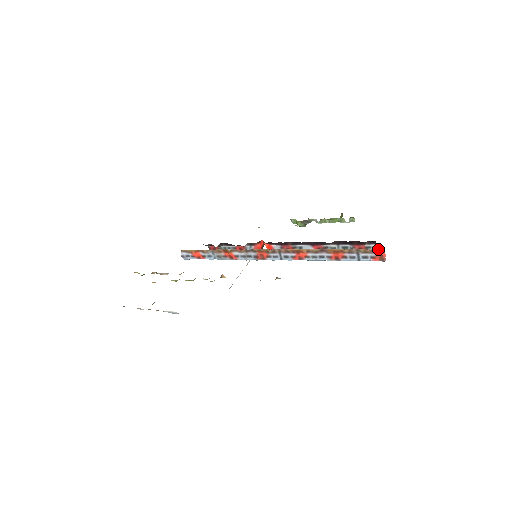
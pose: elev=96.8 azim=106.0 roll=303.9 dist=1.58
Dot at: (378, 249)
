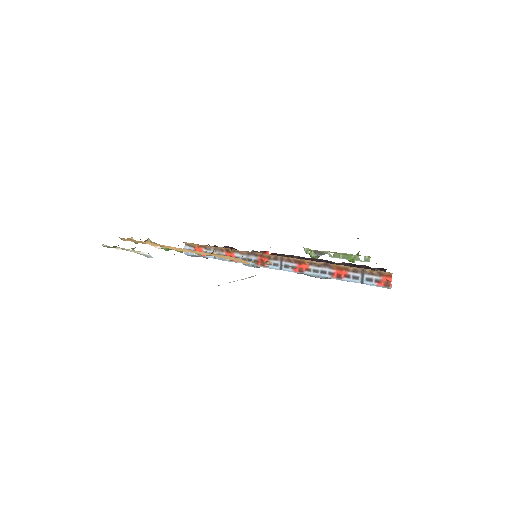
Dot at: (385, 272)
